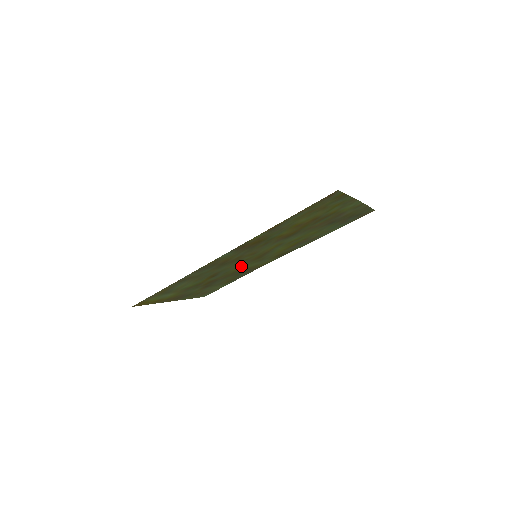
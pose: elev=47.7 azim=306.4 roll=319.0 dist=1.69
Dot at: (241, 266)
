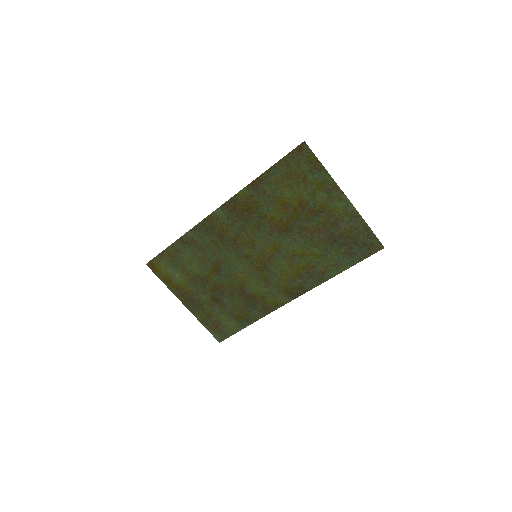
Dot at: (245, 275)
